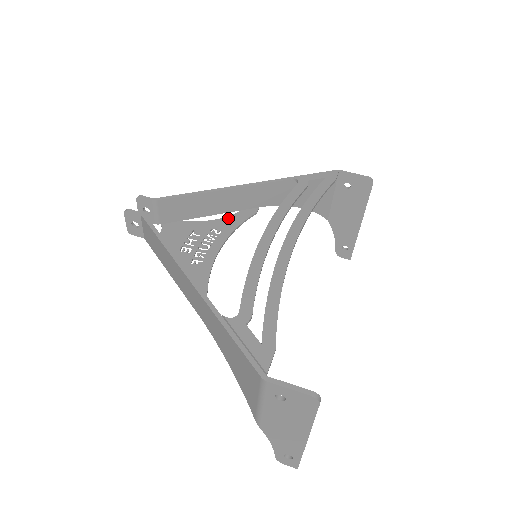
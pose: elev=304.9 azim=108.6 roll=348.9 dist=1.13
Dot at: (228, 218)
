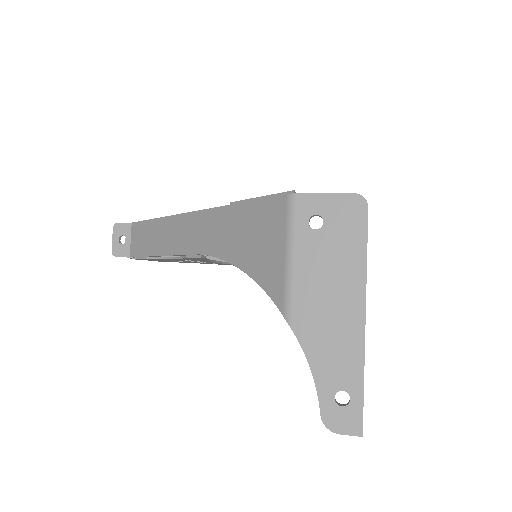
Dot at: occluded
